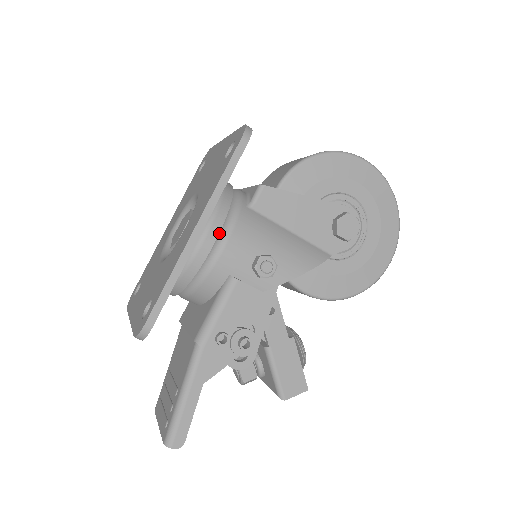
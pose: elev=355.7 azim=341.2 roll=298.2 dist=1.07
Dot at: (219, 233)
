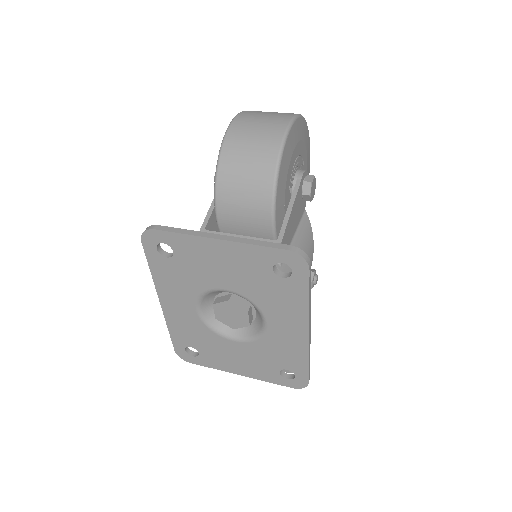
Dot at: occluded
